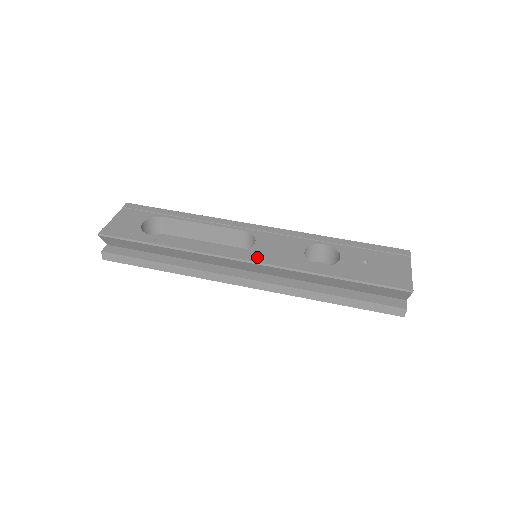
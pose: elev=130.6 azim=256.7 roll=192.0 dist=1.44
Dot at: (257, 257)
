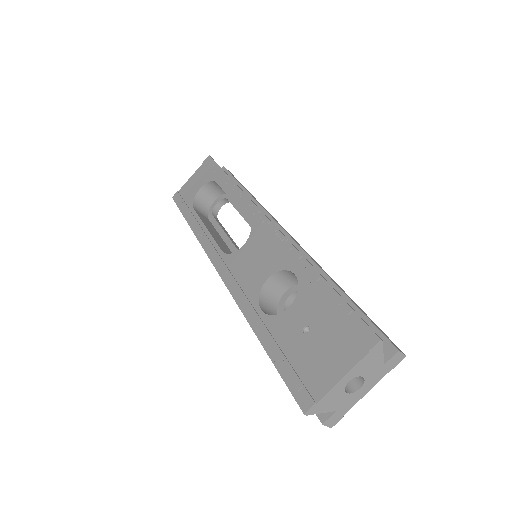
Dot at: (226, 270)
